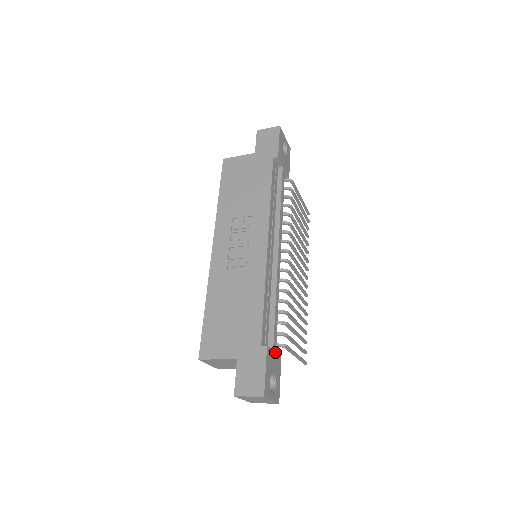
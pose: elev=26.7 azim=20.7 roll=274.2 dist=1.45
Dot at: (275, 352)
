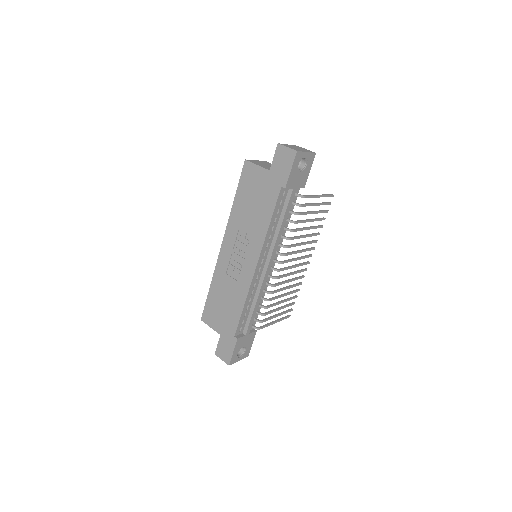
Dot at: (248, 334)
